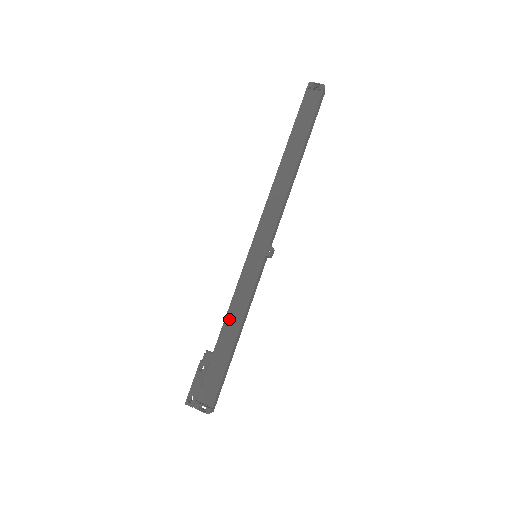
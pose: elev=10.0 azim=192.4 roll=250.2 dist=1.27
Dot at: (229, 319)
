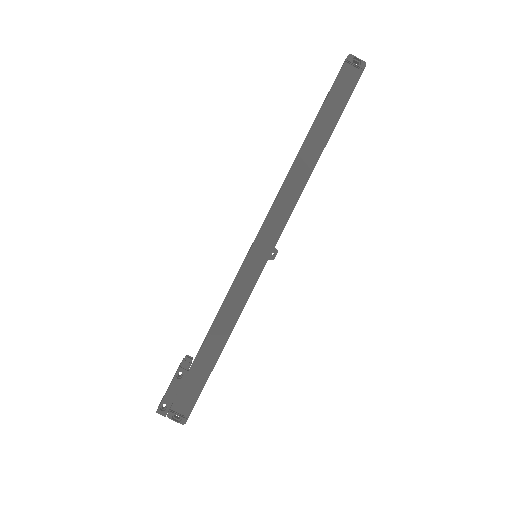
Dot at: (218, 325)
